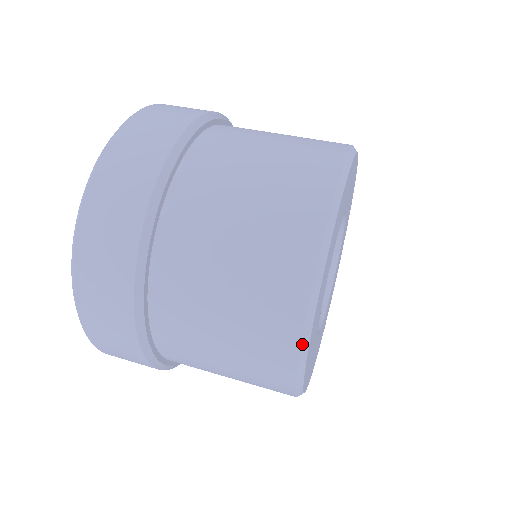
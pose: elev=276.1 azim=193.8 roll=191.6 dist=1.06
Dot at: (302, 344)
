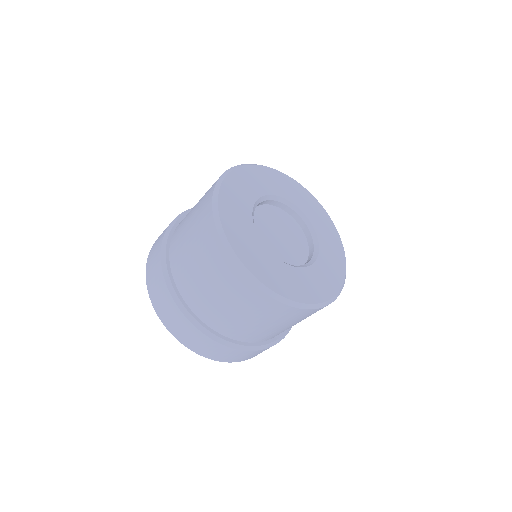
Dot at: (221, 239)
